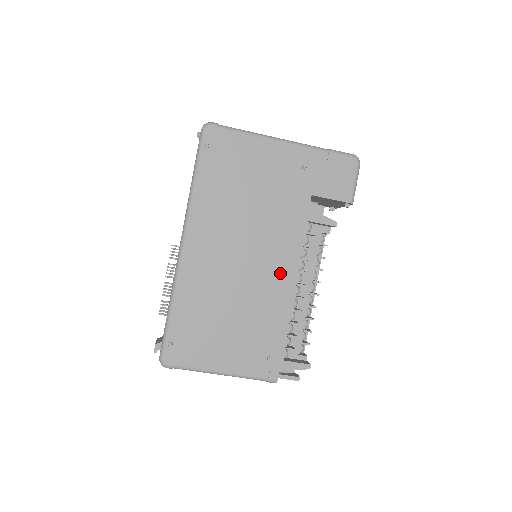
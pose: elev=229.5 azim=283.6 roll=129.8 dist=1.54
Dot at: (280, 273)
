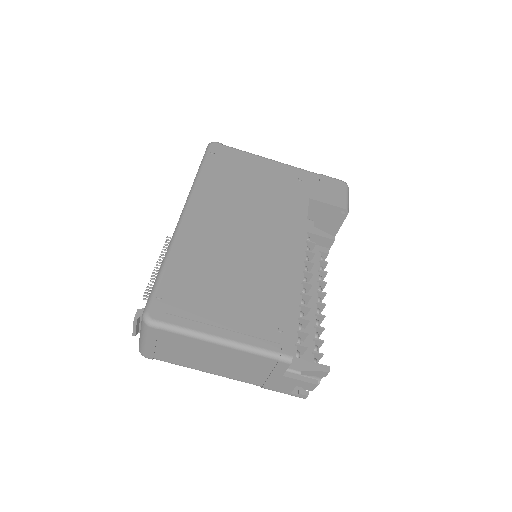
Dot at: (285, 250)
